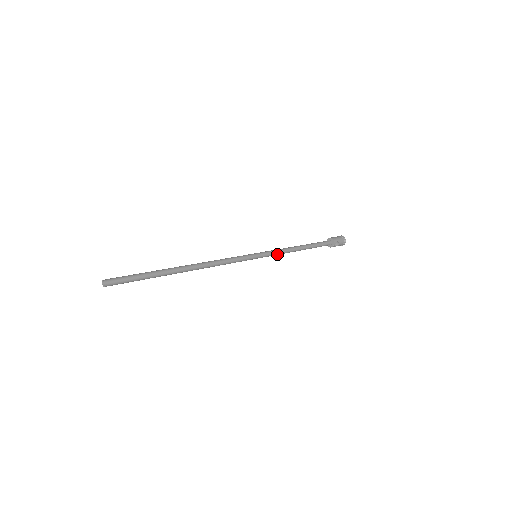
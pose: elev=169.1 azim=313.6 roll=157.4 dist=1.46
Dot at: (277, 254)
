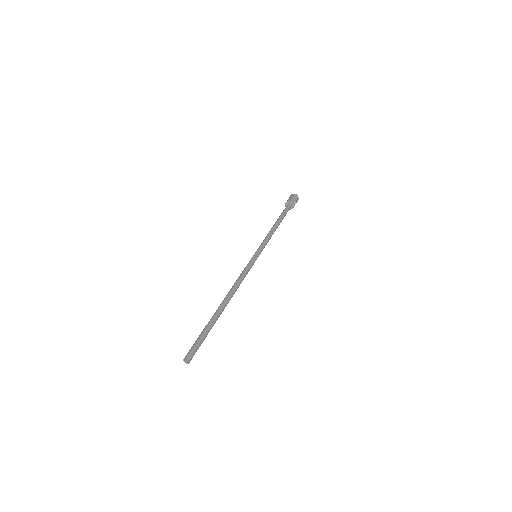
Dot at: occluded
